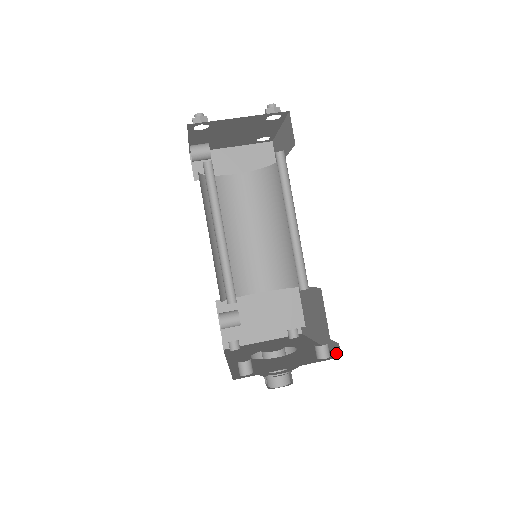
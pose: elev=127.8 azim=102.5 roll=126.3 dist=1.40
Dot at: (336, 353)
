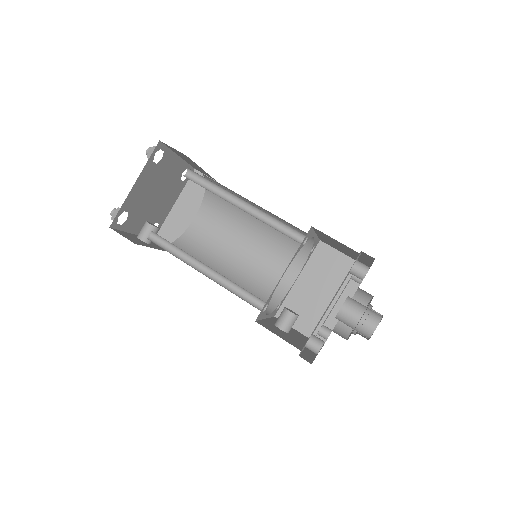
Dot at: (373, 260)
